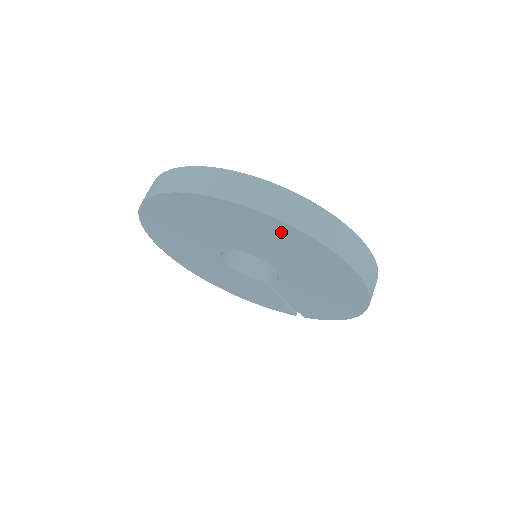
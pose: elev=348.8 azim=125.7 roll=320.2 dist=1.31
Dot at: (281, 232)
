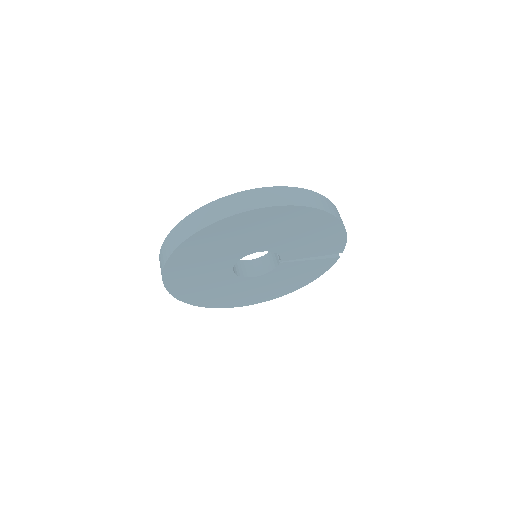
Dot at: (209, 236)
